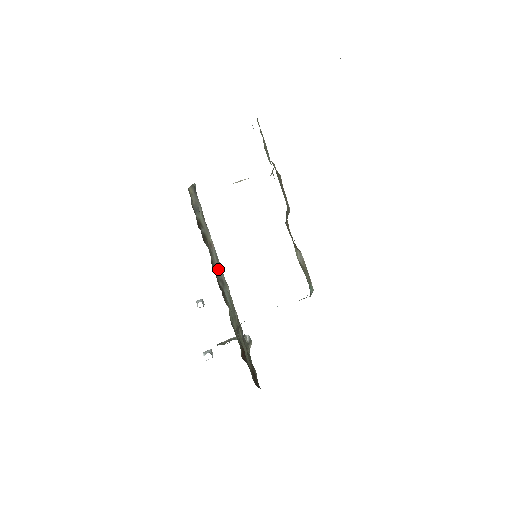
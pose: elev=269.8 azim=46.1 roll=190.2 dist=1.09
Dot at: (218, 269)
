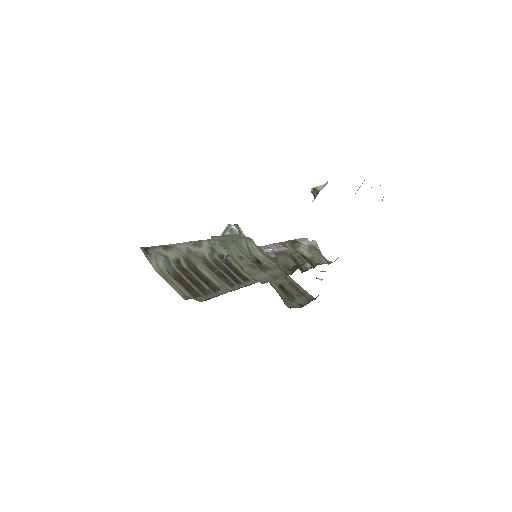
Dot at: (203, 250)
